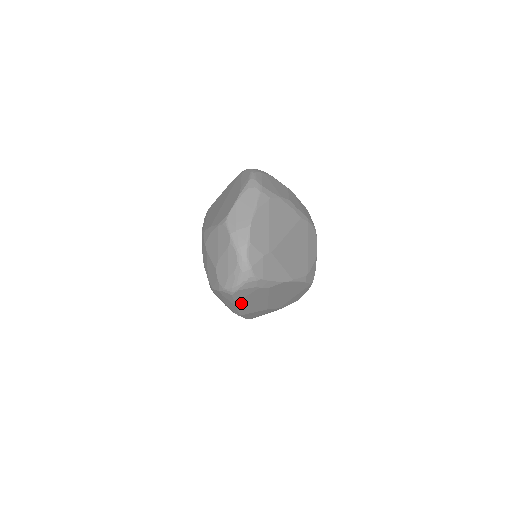
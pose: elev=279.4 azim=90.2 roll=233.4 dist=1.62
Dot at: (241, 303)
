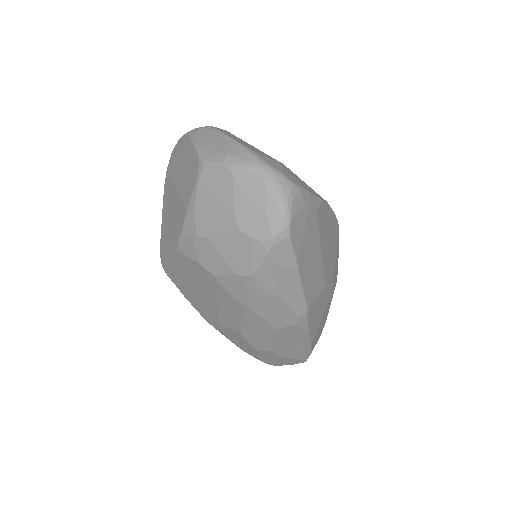
Dot at: (301, 264)
